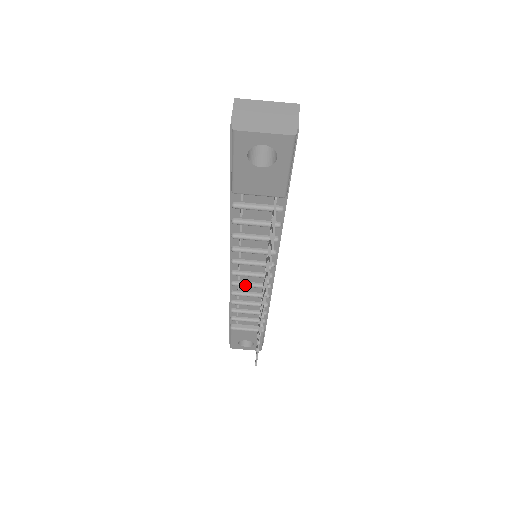
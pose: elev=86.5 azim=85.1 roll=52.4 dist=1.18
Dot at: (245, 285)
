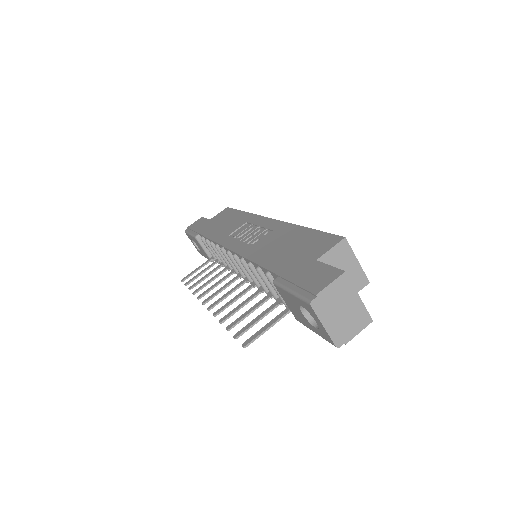
Dot at: (228, 260)
